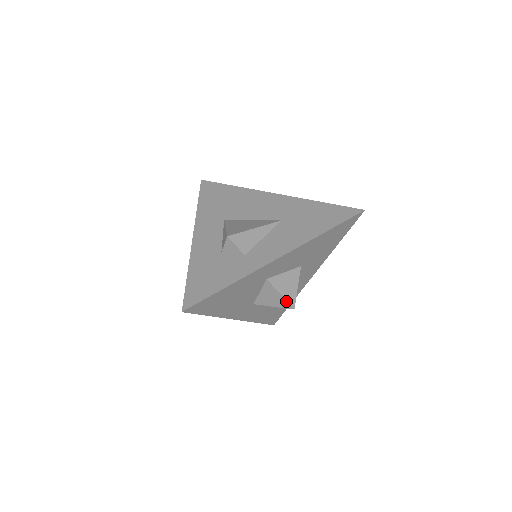
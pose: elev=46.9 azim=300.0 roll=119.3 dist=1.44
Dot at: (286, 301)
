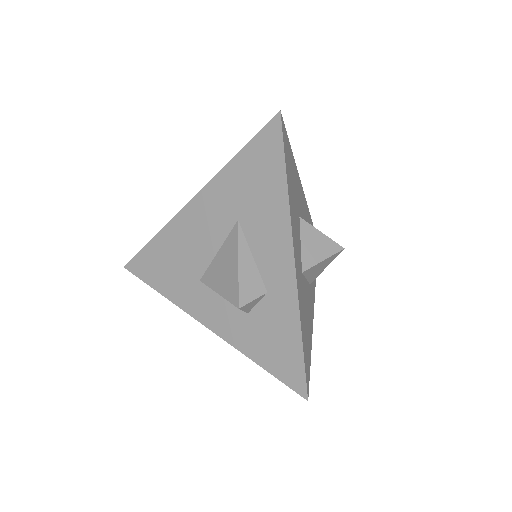
Dot at: (332, 256)
